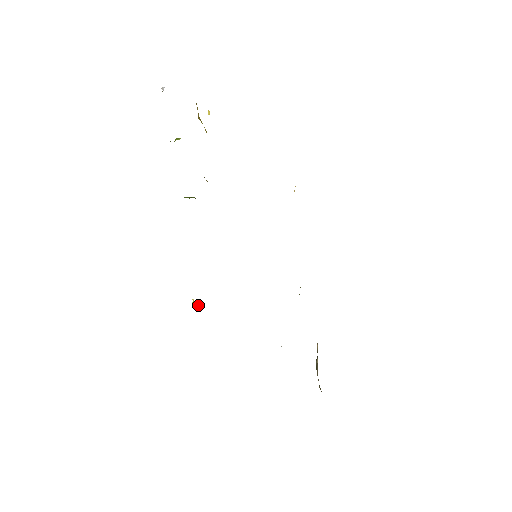
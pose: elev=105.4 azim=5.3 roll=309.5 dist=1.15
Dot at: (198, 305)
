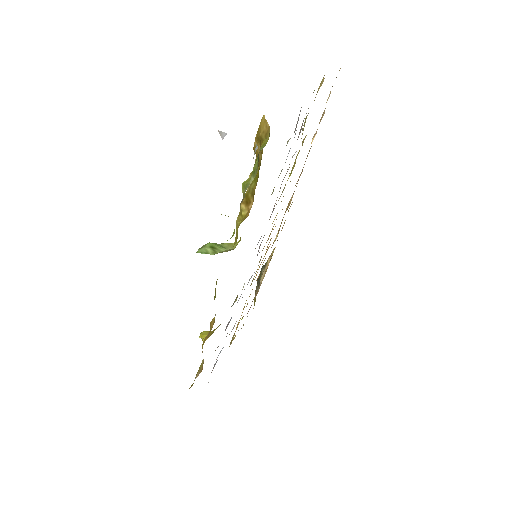
Dot at: occluded
